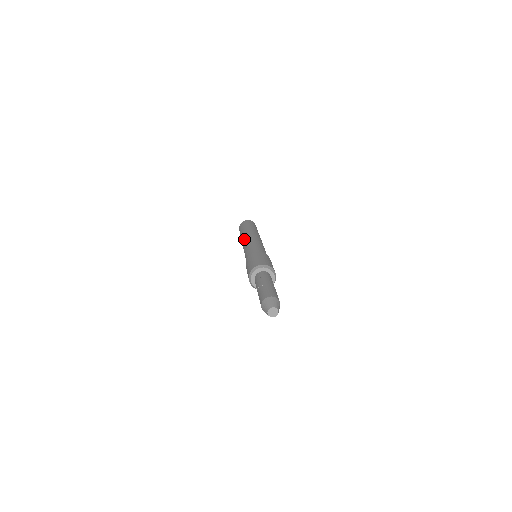
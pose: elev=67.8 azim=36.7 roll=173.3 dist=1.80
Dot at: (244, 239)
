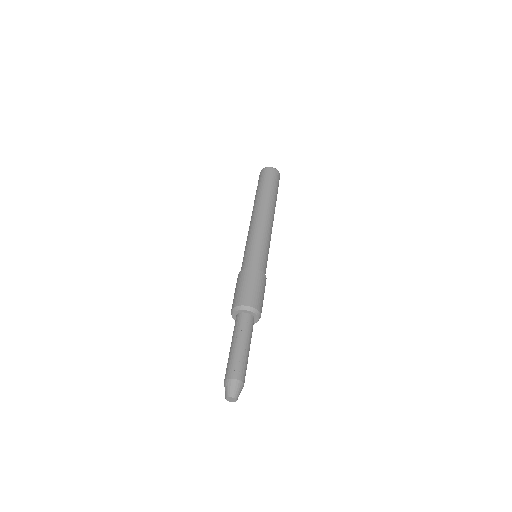
Dot at: (262, 215)
